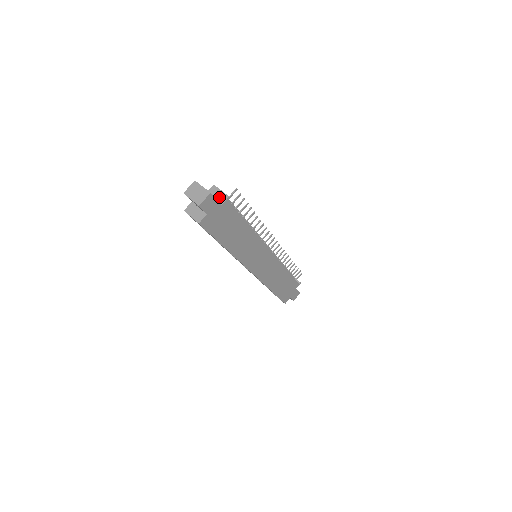
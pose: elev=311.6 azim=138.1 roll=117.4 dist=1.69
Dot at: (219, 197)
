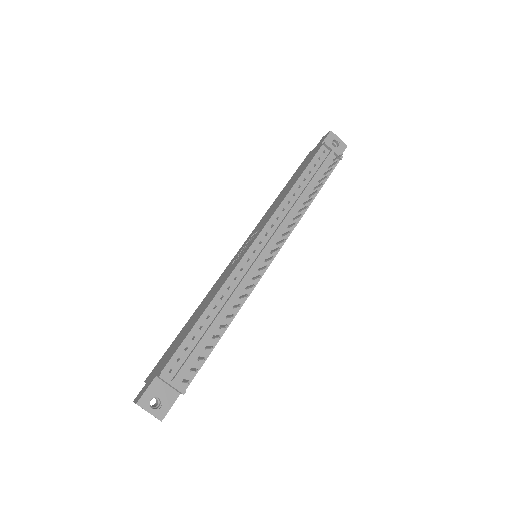
Dot at: (173, 388)
